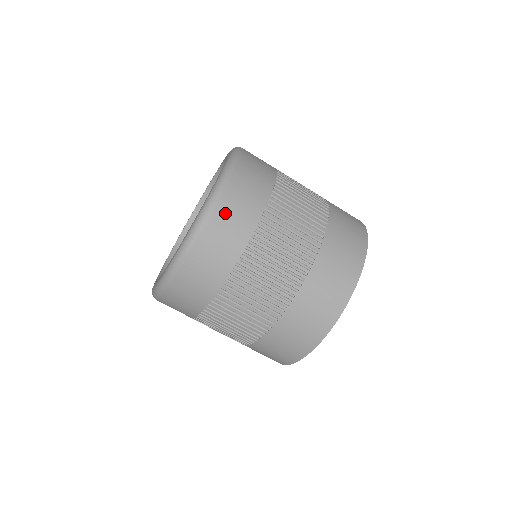
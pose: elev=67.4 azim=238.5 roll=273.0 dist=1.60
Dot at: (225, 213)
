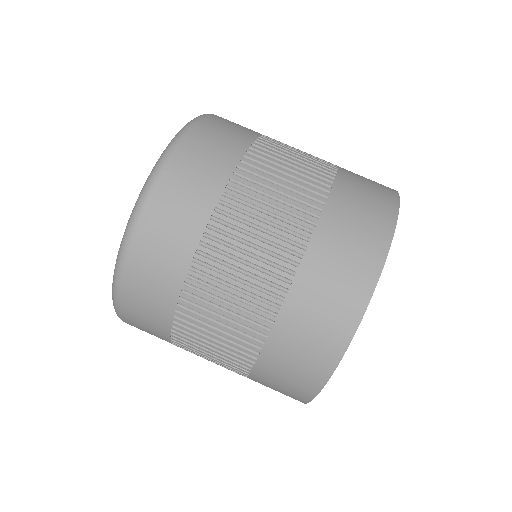
Dot at: (167, 198)
